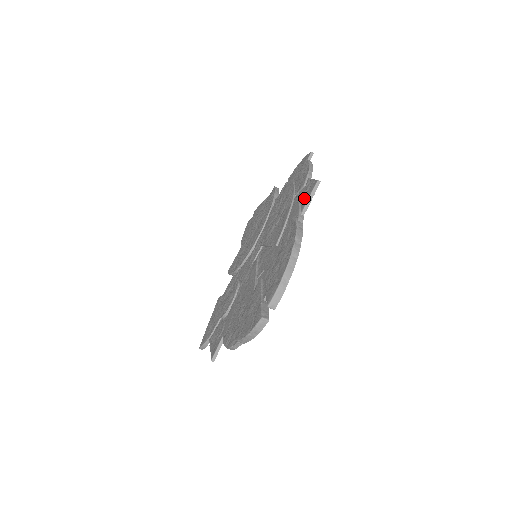
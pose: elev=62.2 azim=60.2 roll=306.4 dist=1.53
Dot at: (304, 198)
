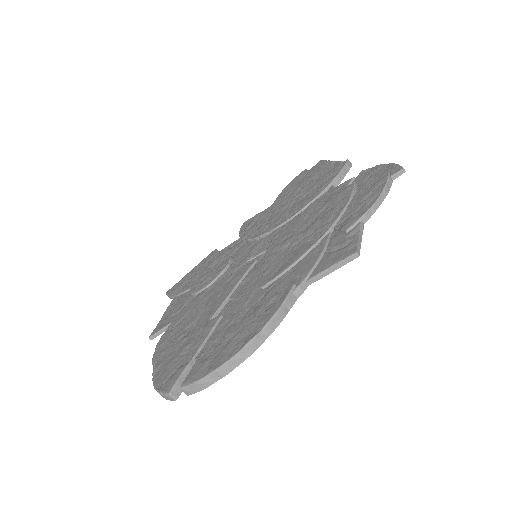
Dot at: (328, 257)
